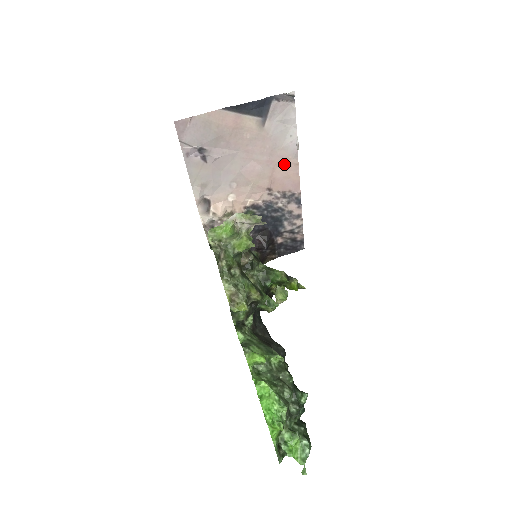
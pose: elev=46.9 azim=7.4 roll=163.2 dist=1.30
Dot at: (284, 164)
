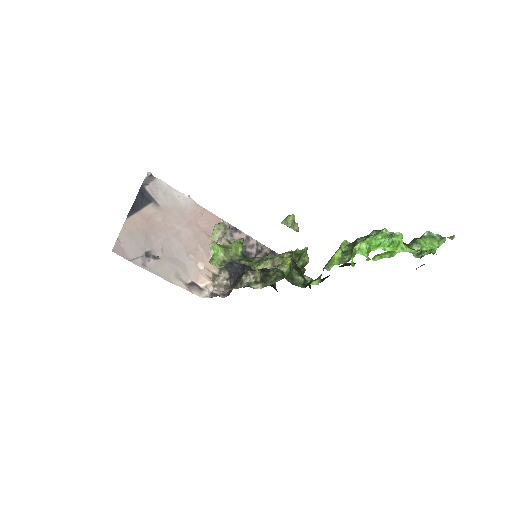
Dot at: (198, 216)
